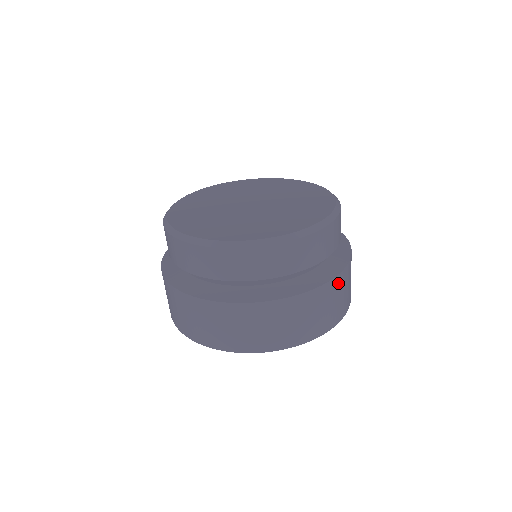
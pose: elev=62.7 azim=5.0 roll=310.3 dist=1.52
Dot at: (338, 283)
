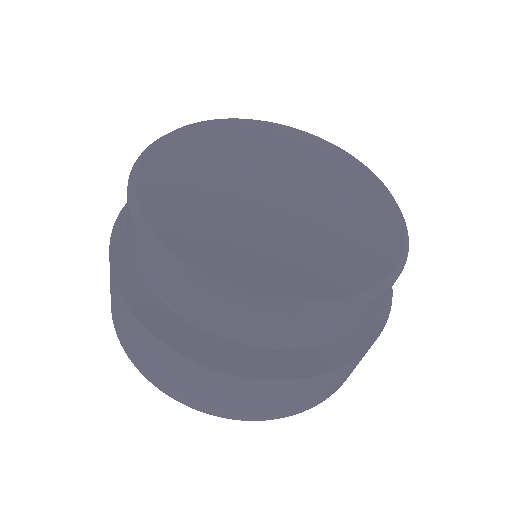
Dot at: occluded
